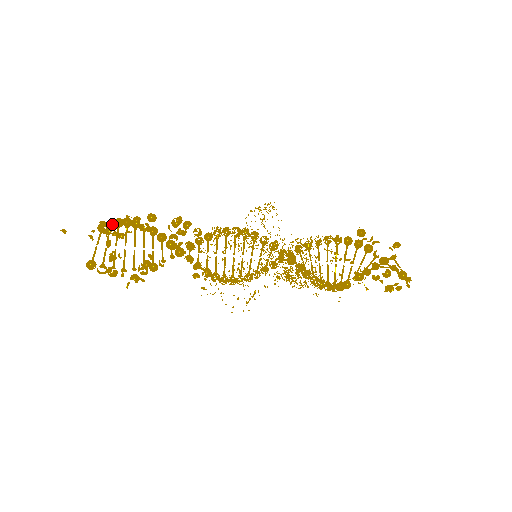
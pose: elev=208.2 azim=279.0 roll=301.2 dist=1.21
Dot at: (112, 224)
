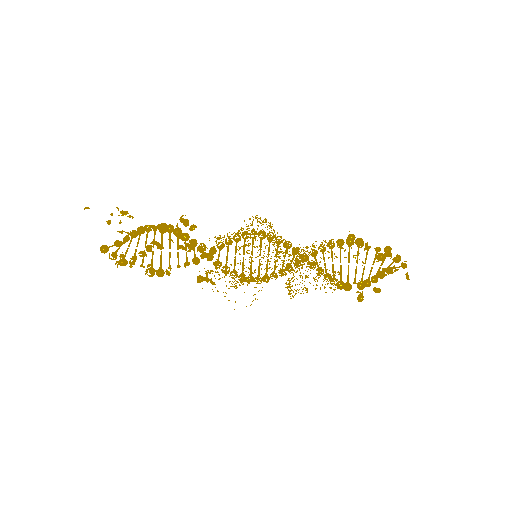
Dot at: (128, 234)
